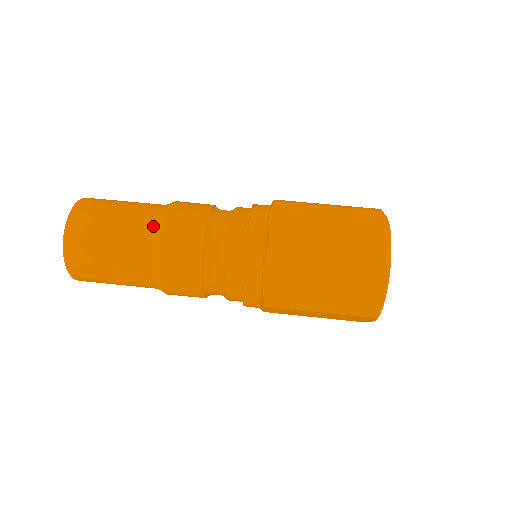
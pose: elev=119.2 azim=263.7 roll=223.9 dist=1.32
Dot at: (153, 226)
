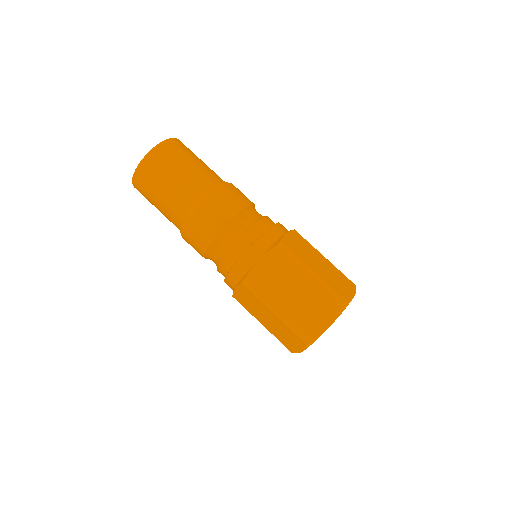
Dot at: (188, 208)
